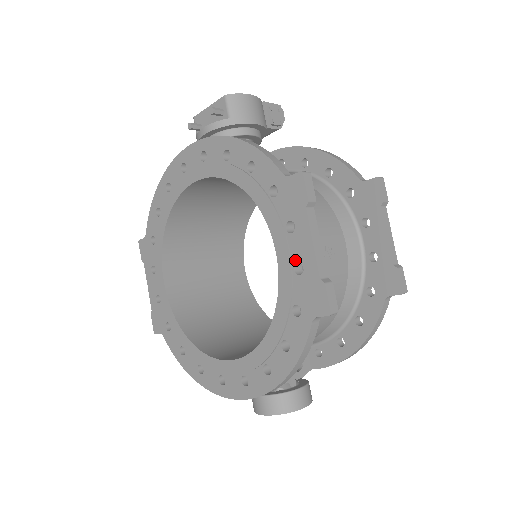
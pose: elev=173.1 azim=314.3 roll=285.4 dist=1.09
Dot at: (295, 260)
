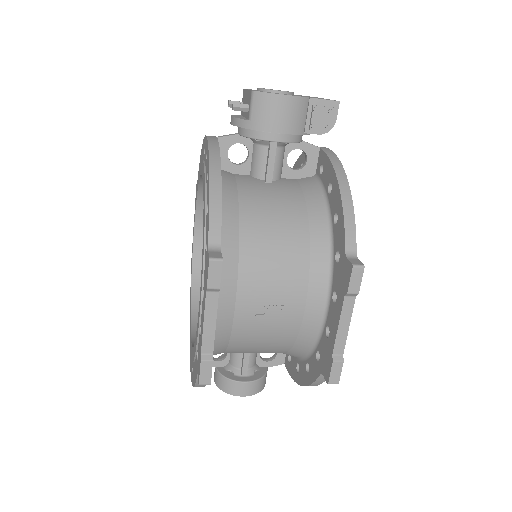
Dot at: (201, 320)
